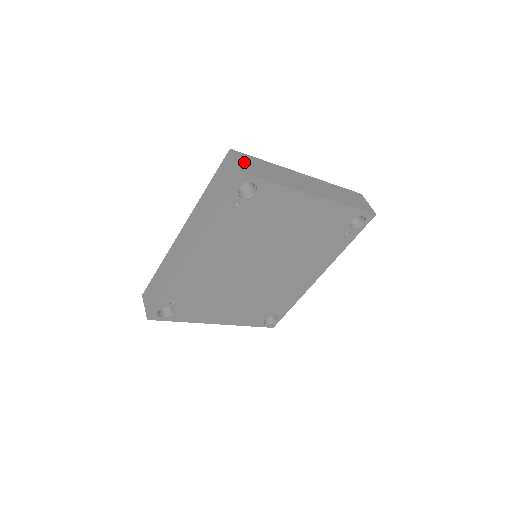
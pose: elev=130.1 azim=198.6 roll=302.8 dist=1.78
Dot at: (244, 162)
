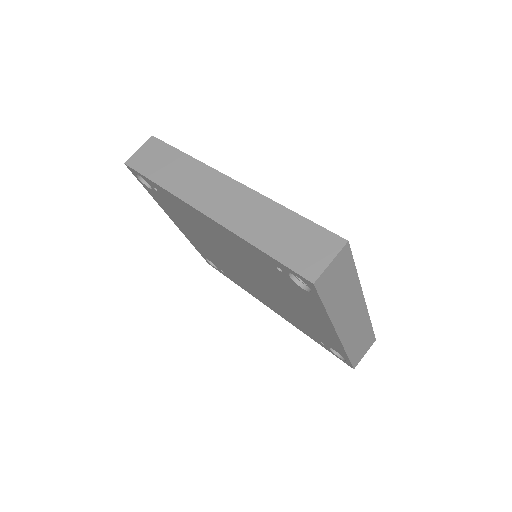
Dot at: (335, 268)
